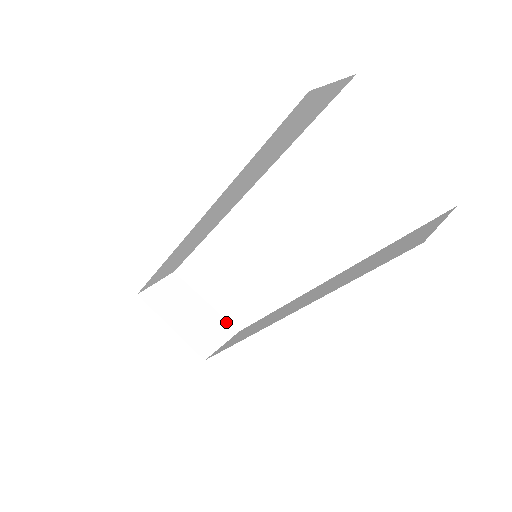
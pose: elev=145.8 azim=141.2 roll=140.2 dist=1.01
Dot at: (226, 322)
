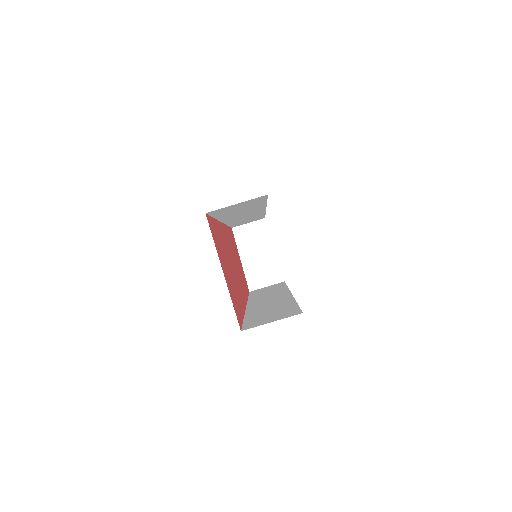
Dot at: (280, 271)
